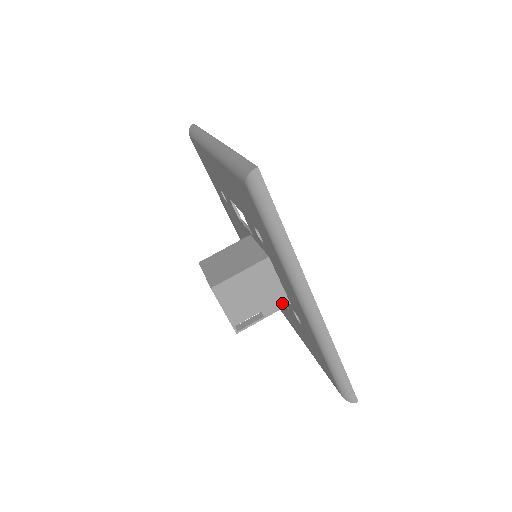
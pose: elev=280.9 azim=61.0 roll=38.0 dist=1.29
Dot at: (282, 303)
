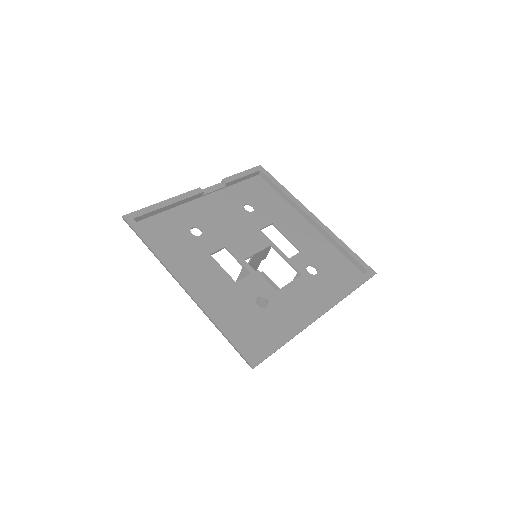
Dot at: occluded
